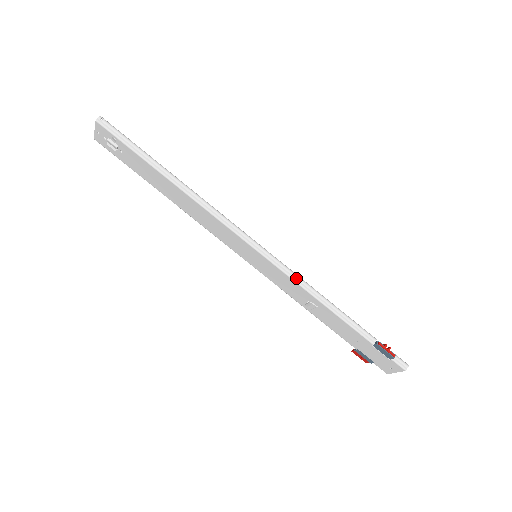
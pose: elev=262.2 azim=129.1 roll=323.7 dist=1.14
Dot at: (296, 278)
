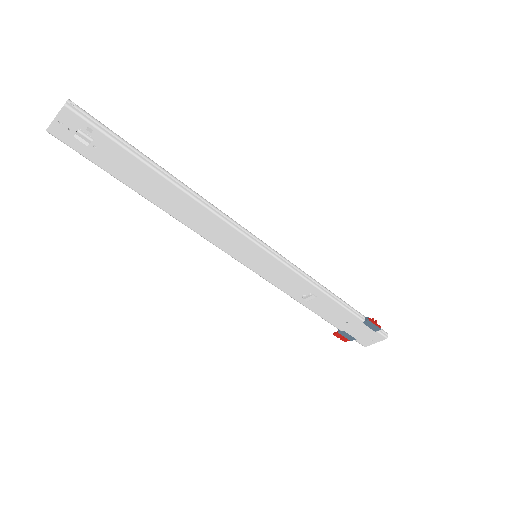
Dot at: (300, 272)
